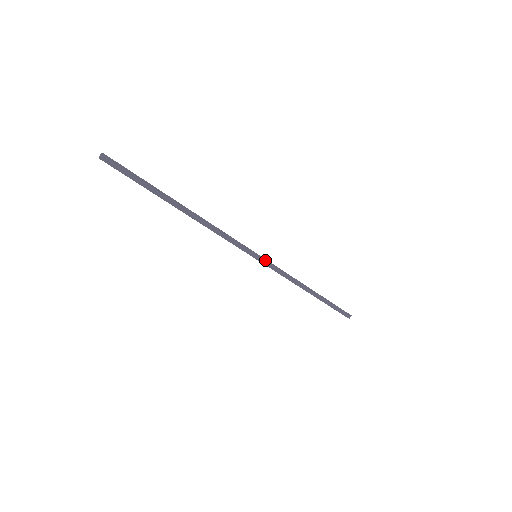
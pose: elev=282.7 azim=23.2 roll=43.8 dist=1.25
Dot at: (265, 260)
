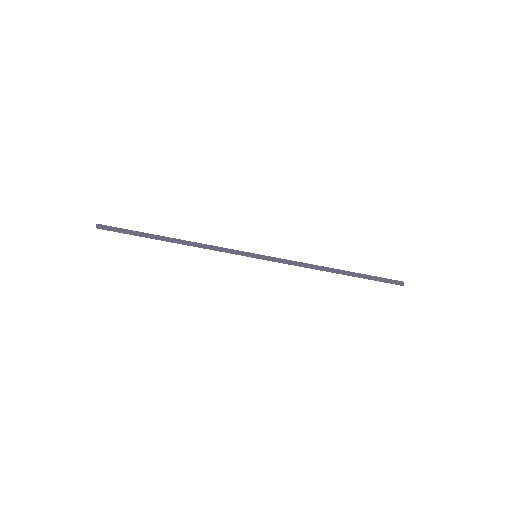
Dot at: (267, 257)
